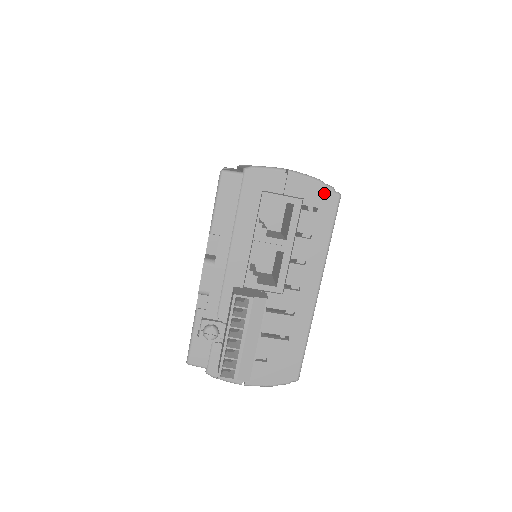
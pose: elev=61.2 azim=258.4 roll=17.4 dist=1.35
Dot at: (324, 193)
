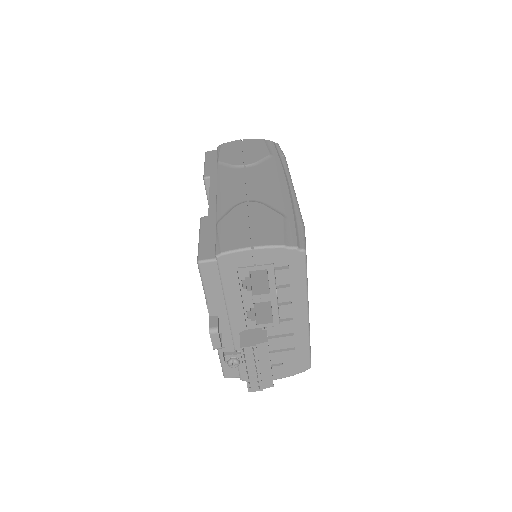
Dot at: (290, 254)
